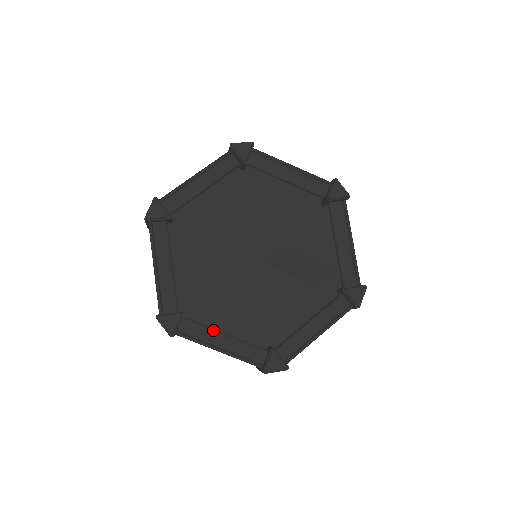
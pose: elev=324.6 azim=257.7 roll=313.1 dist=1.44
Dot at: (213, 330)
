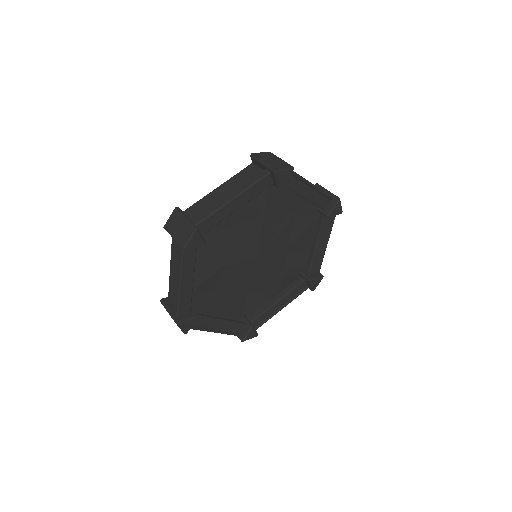
Dot at: (213, 319)
